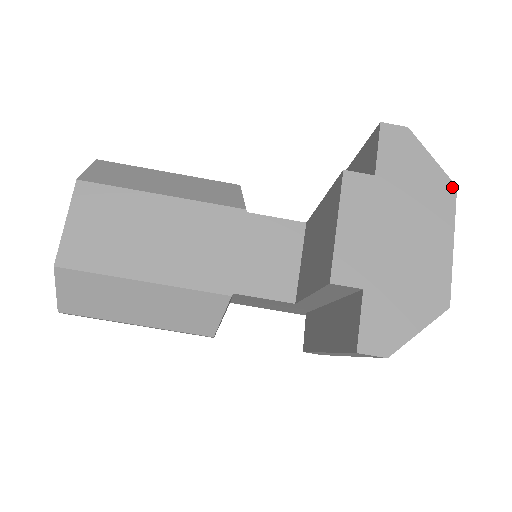
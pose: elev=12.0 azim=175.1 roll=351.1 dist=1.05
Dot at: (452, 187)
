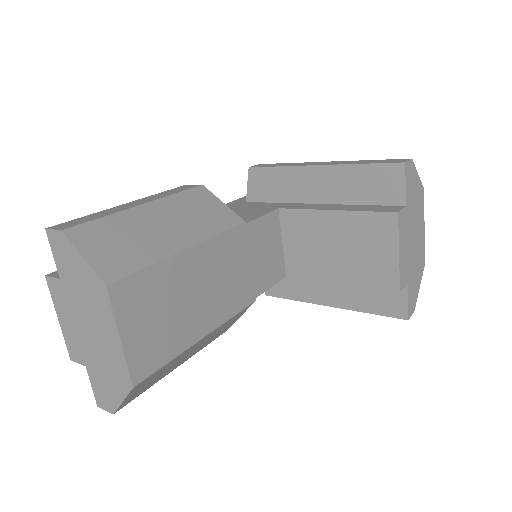
Dot at: (423, 191)
